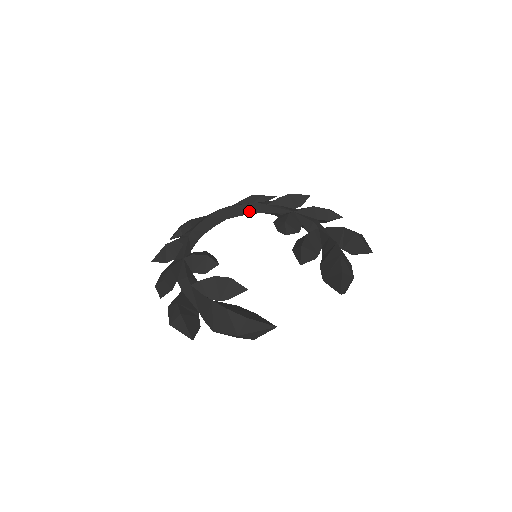
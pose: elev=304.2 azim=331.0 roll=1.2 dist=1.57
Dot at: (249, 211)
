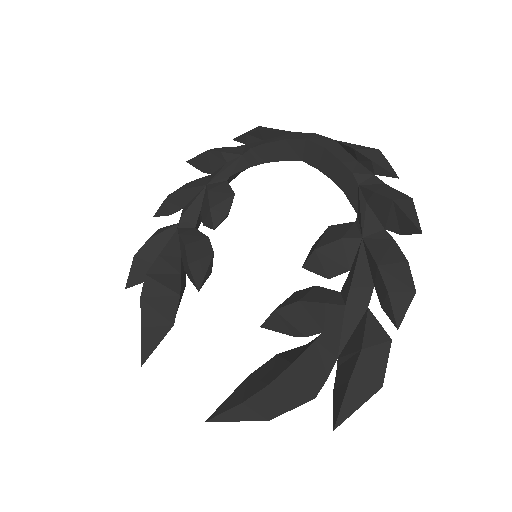
Dot at: (333, 173)
